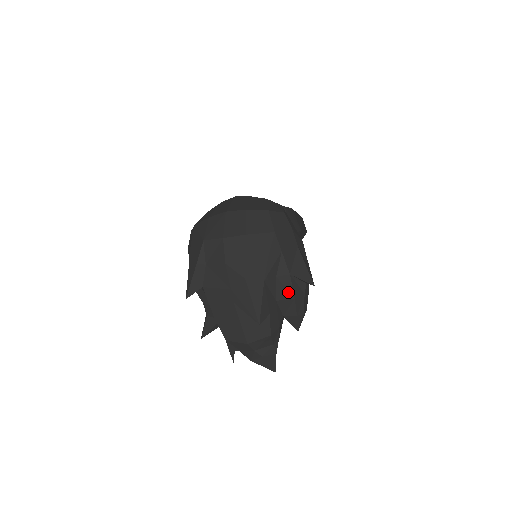
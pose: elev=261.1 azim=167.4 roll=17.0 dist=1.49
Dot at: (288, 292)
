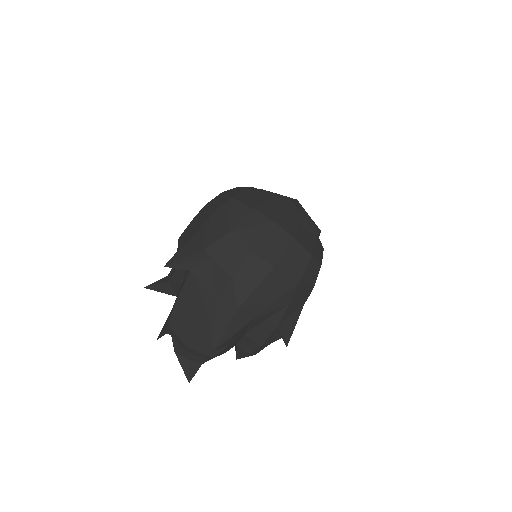
Dot at: (261, 337)
